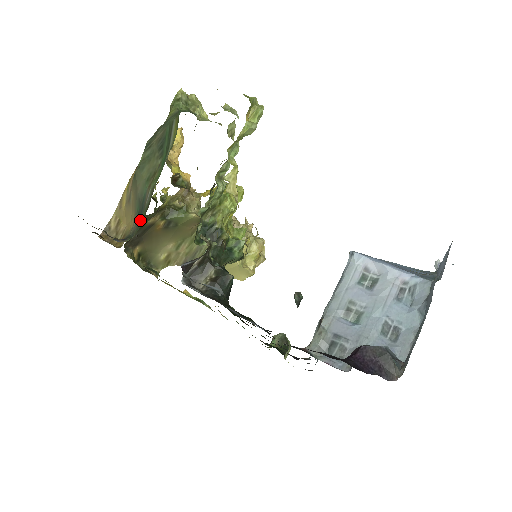
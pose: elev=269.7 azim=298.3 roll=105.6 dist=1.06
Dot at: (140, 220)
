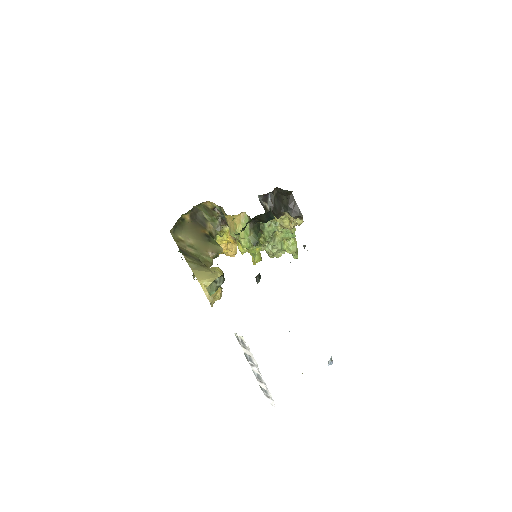
Dot at: occluded
